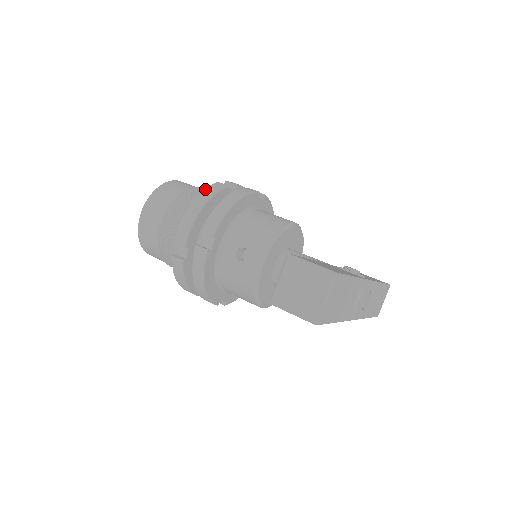
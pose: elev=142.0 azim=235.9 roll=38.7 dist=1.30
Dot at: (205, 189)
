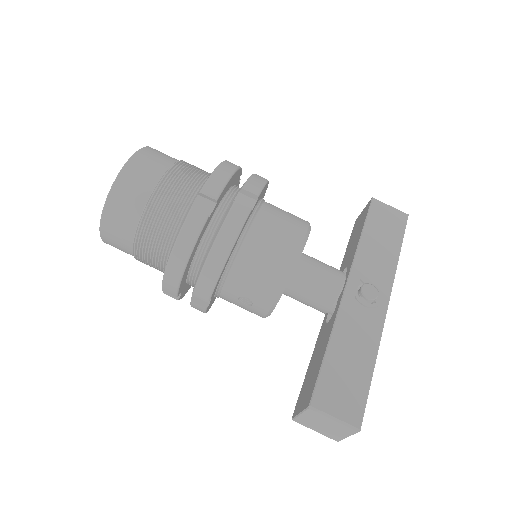
Dot at: (180, 235)
